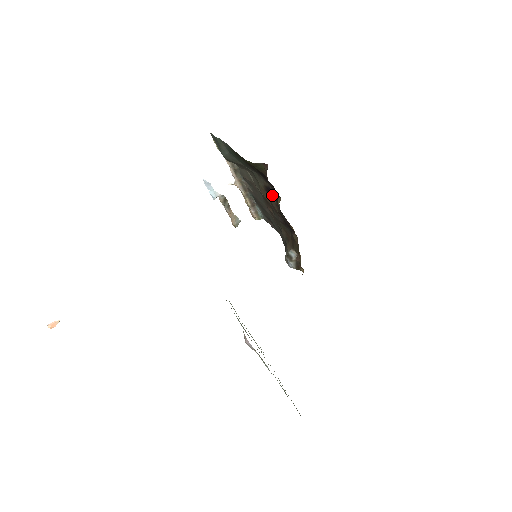
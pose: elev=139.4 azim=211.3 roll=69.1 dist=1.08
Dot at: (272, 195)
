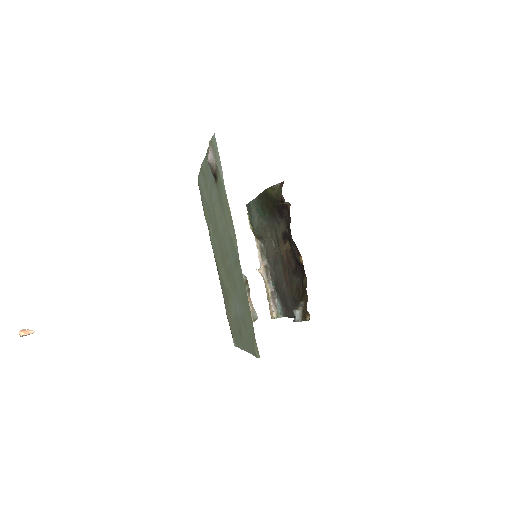
Dot at: (288, 241)
